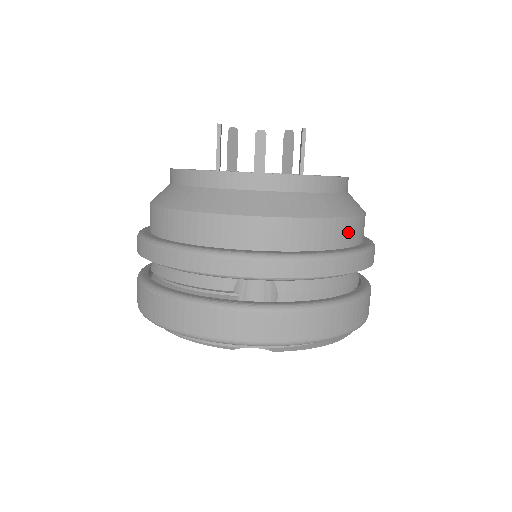
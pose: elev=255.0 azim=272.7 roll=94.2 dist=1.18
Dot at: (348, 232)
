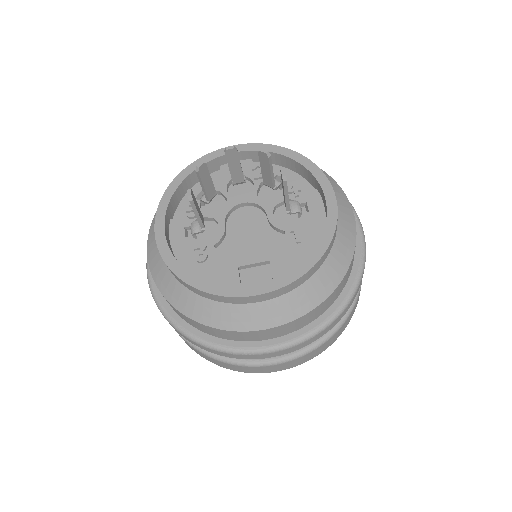
Dot at: (342, 285)
